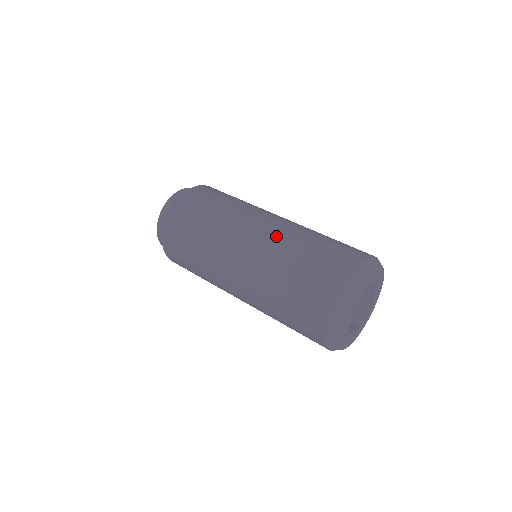
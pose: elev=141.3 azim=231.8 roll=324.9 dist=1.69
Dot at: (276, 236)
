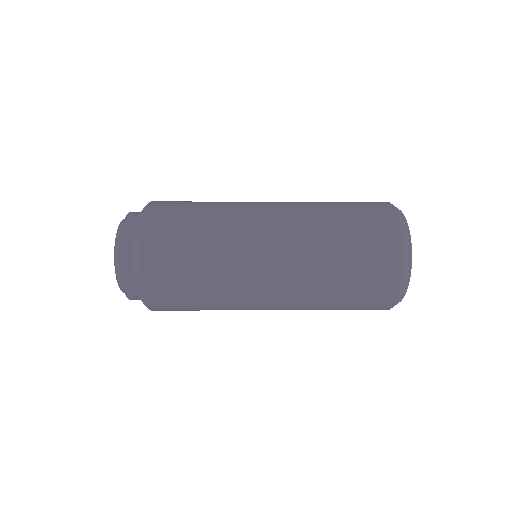
Dot at: (295, 205)
